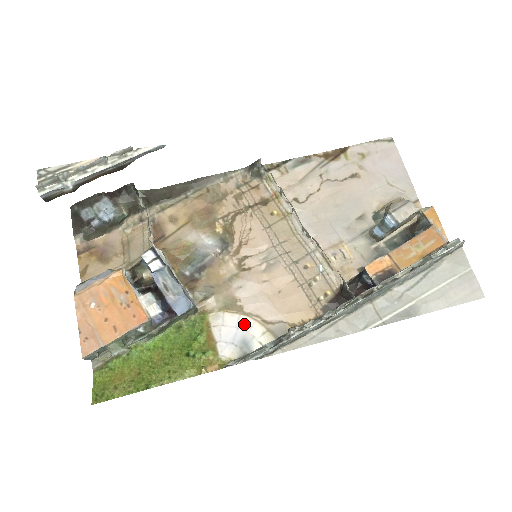
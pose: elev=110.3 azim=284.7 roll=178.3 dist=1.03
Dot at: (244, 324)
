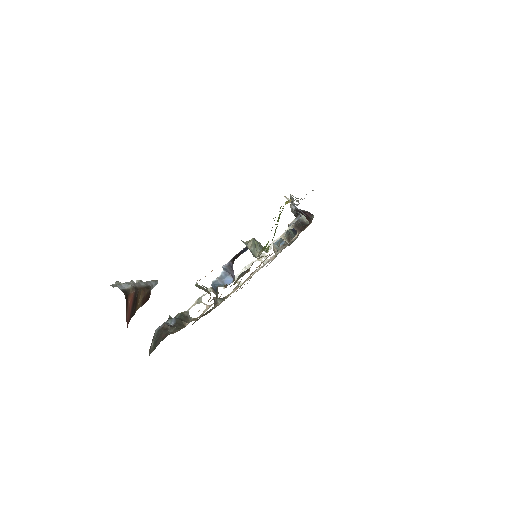
Dot at: occluded
